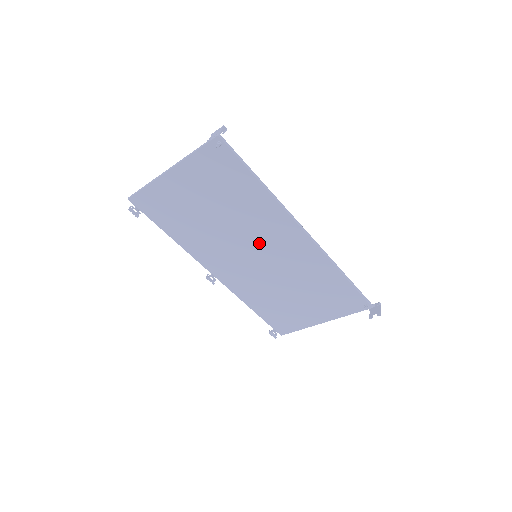
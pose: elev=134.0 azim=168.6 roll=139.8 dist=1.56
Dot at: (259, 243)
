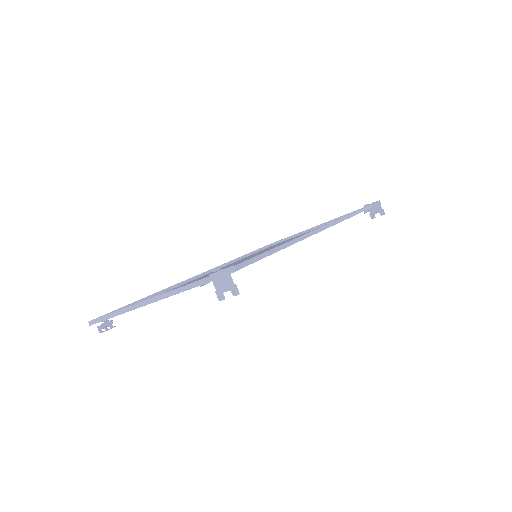
Dot at: occluded
